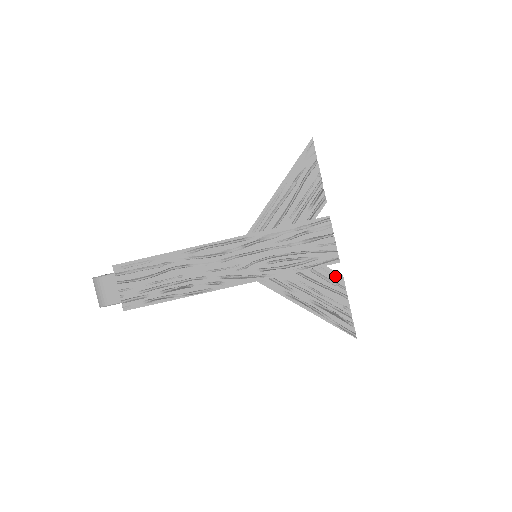
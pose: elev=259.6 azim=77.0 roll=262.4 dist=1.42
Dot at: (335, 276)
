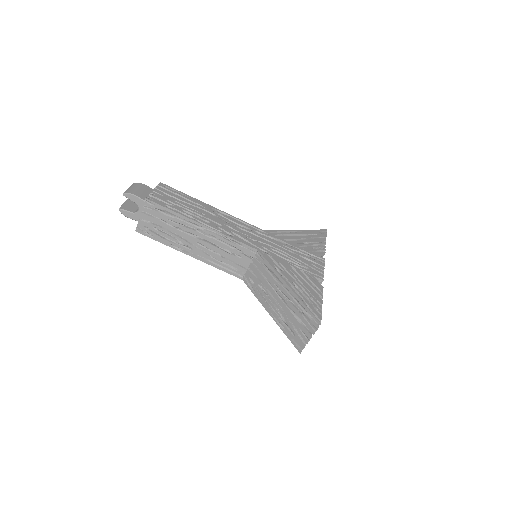
Dot at: (317, 283)
